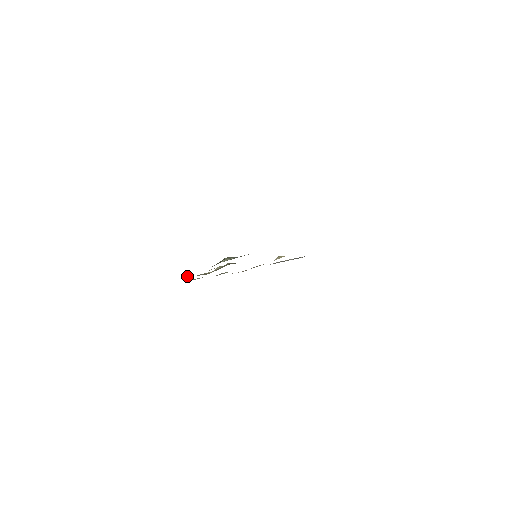
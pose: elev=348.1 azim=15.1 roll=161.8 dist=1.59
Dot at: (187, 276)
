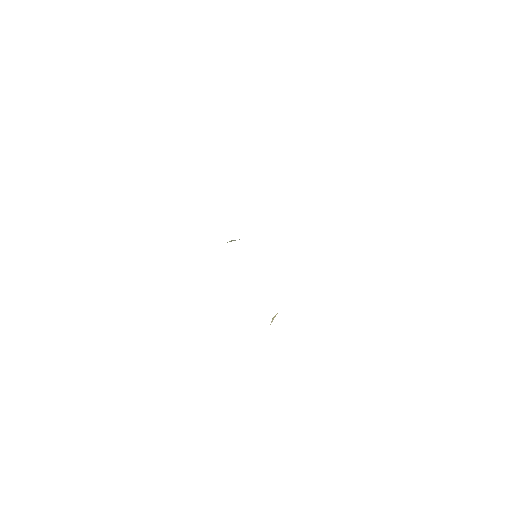
Dot at: occluded
